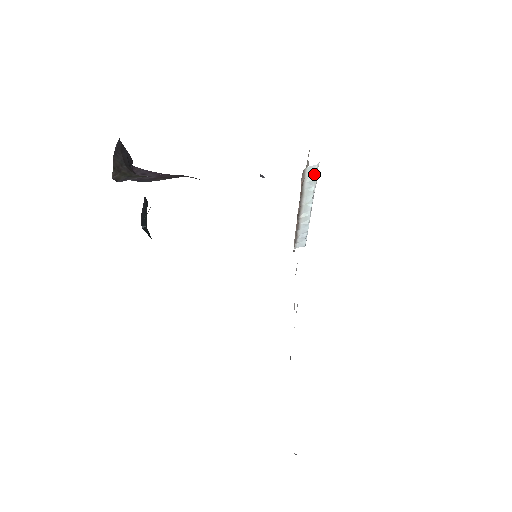
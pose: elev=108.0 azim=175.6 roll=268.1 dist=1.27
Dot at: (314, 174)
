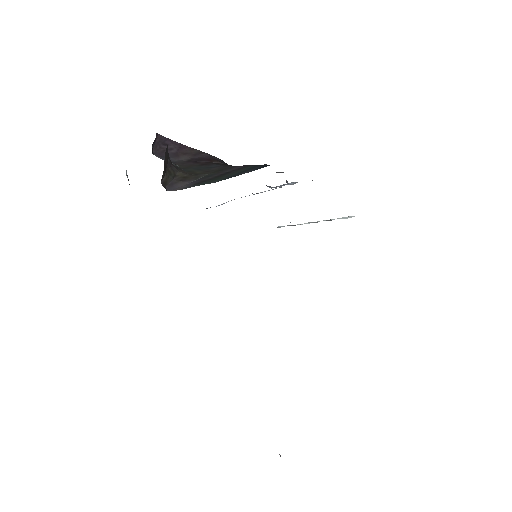
Dot at: (348, 217)
